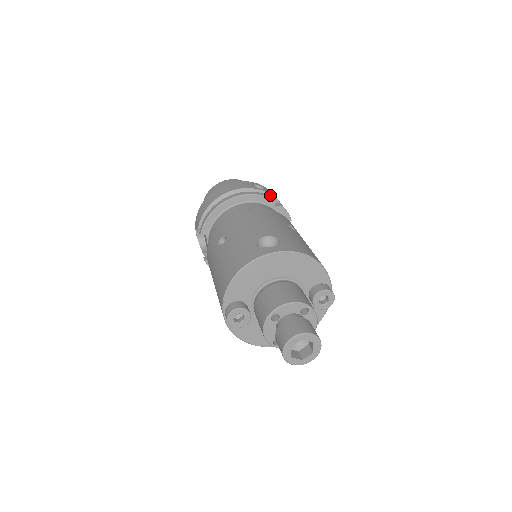
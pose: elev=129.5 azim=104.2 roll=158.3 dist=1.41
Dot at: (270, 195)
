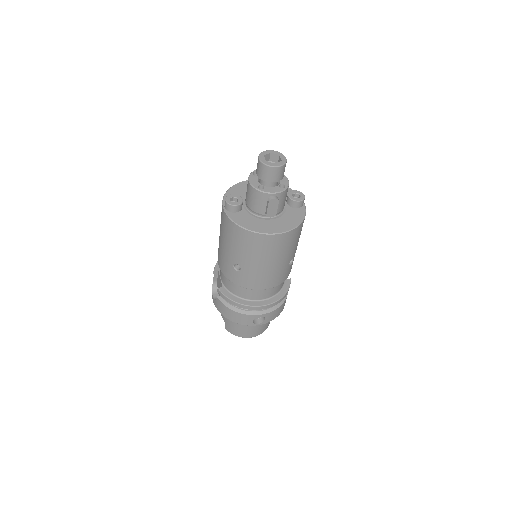
Dot at: occluded
